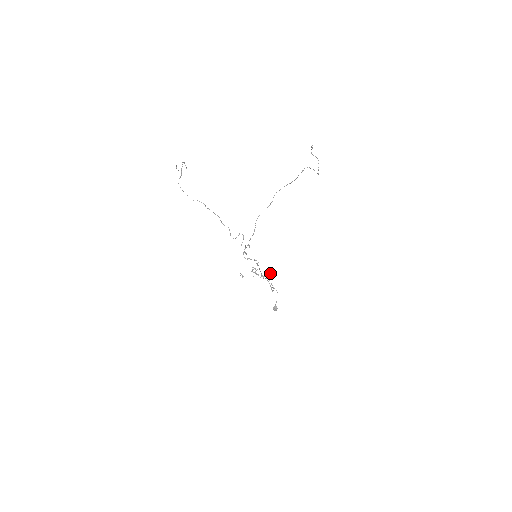
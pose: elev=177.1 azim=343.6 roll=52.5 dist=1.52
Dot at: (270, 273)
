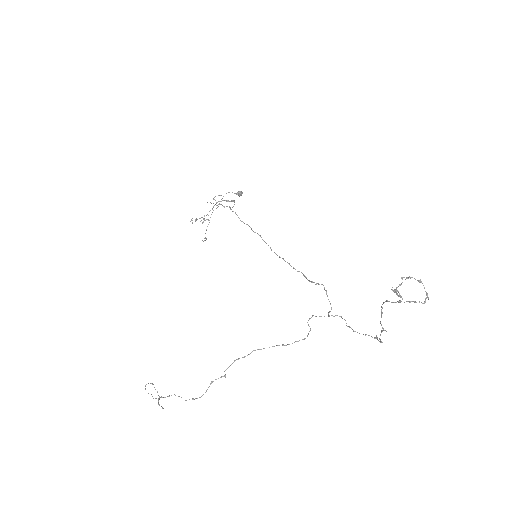
Dot at: occluded
